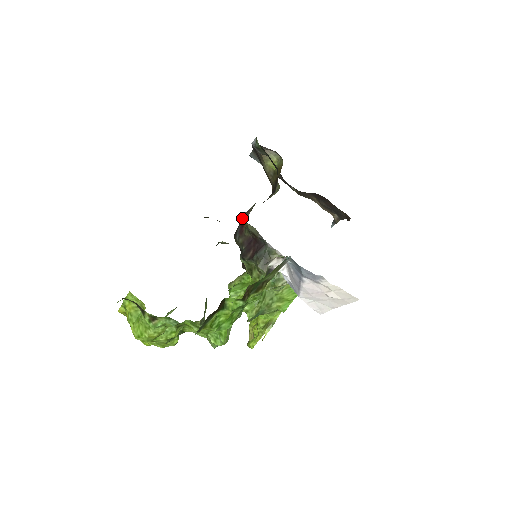
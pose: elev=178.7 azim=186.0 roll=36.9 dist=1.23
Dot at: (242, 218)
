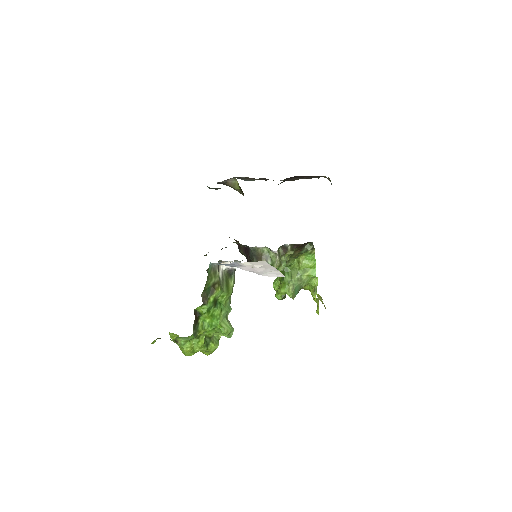
Dot at: occluded
